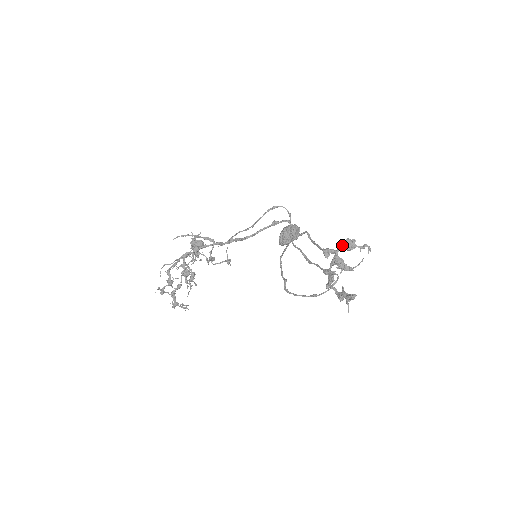
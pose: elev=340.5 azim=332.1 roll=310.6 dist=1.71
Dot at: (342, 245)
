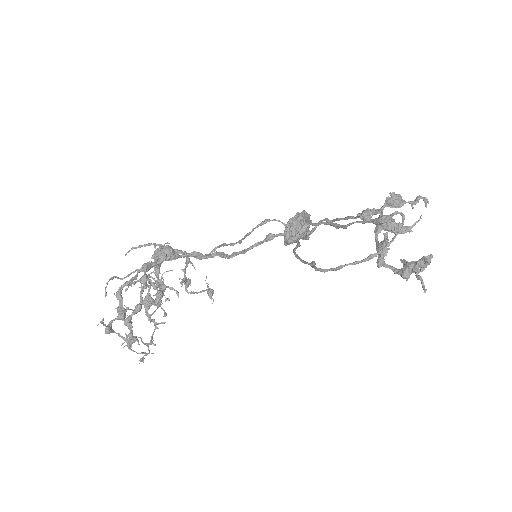
Dot at: (386, 200)
